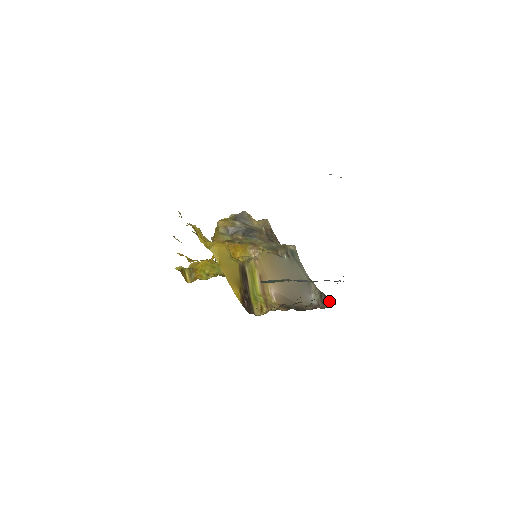
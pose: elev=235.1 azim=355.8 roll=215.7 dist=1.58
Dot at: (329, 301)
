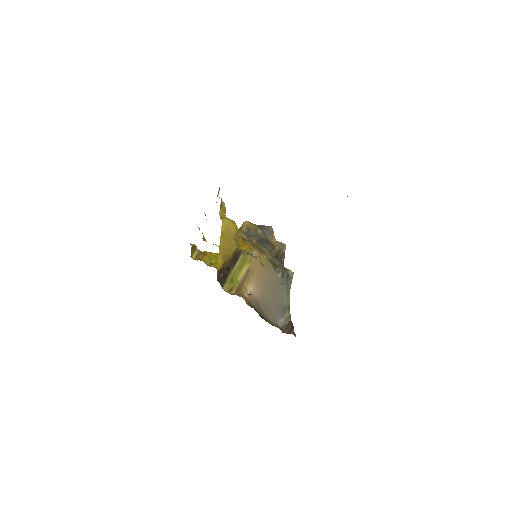
Dot at: (293, 331)
